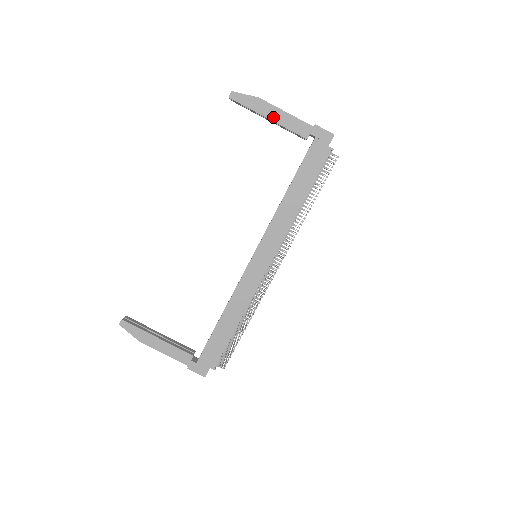
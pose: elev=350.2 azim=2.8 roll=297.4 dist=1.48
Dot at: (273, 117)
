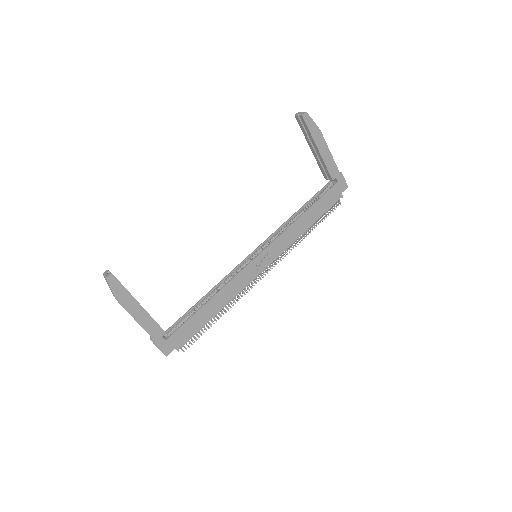
Dot at: (321, 150)
